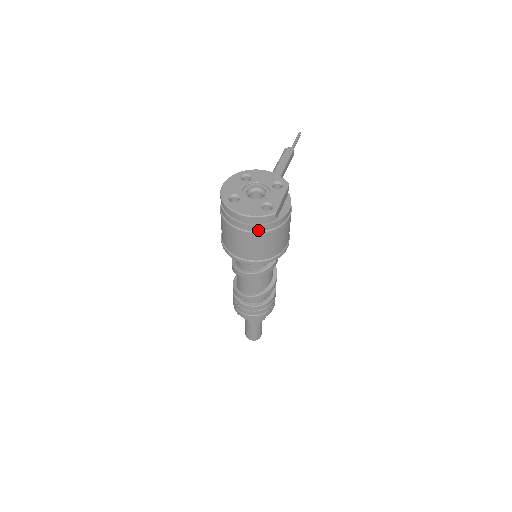
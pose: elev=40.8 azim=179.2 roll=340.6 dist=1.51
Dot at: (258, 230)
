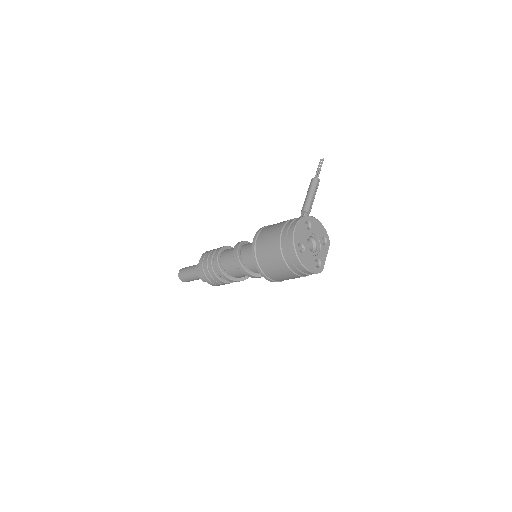
Dot at: (302, 275)
